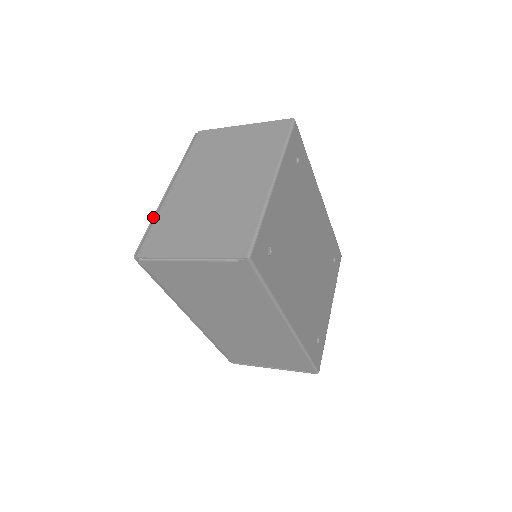
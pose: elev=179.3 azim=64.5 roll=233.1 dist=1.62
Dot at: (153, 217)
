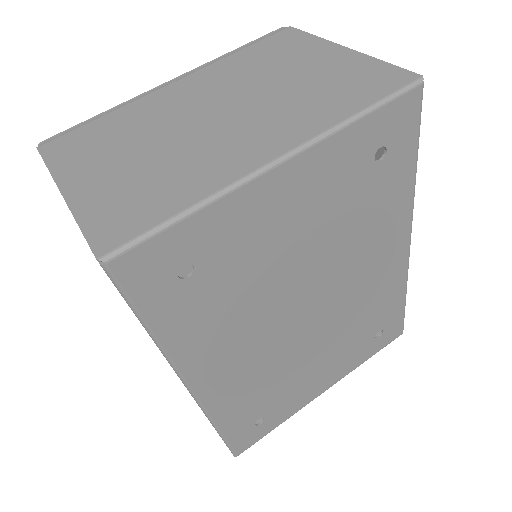
Dot at: occluded
